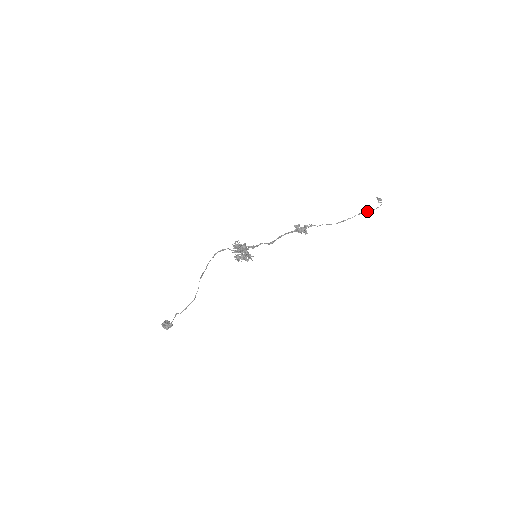
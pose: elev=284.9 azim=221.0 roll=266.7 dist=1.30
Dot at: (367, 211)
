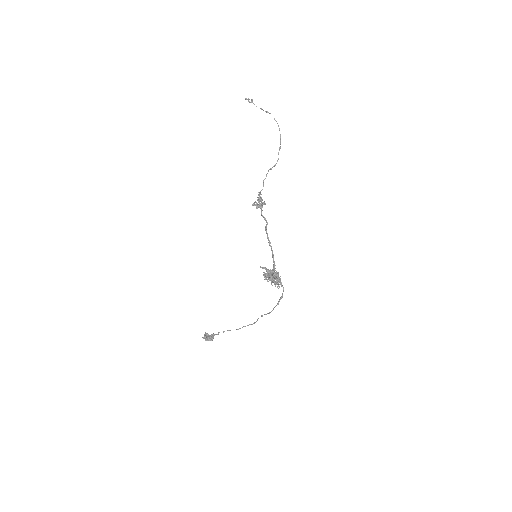
Dot at: (280, 141)
